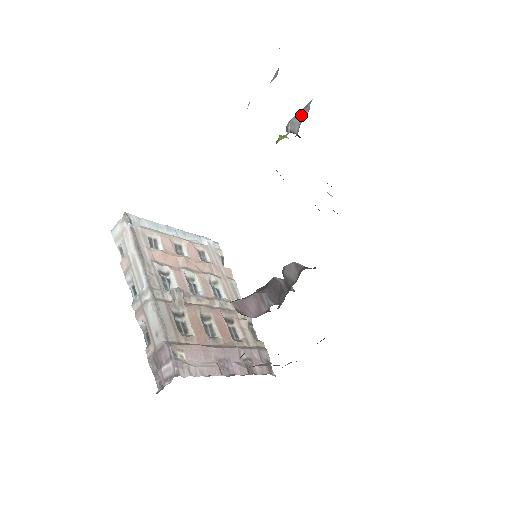
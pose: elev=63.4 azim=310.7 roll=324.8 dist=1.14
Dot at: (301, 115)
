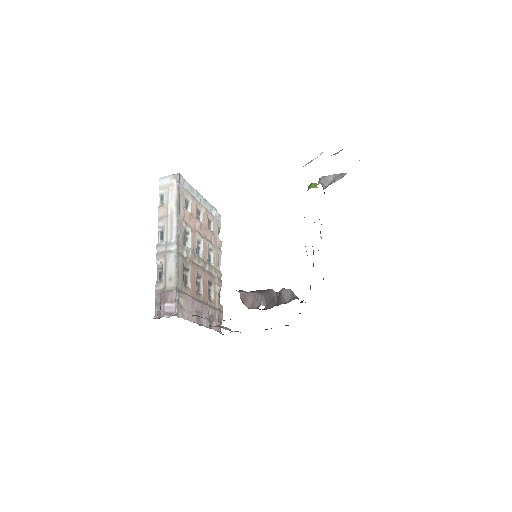
Dot at: (334, 178)
